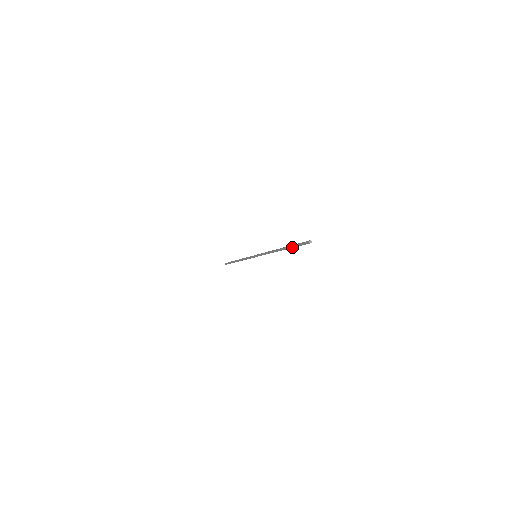
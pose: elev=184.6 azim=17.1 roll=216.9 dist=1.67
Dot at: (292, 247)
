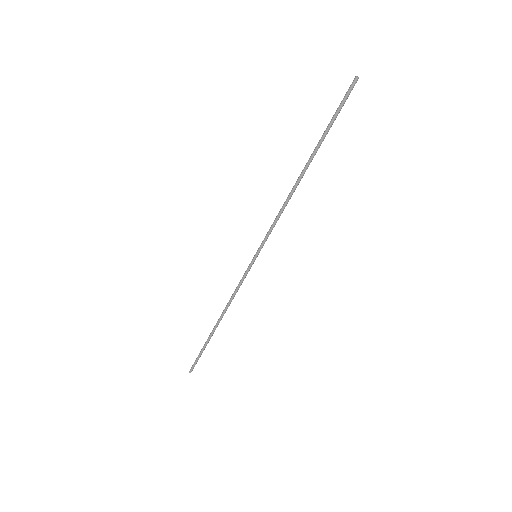
Dot at: (327, 131)
